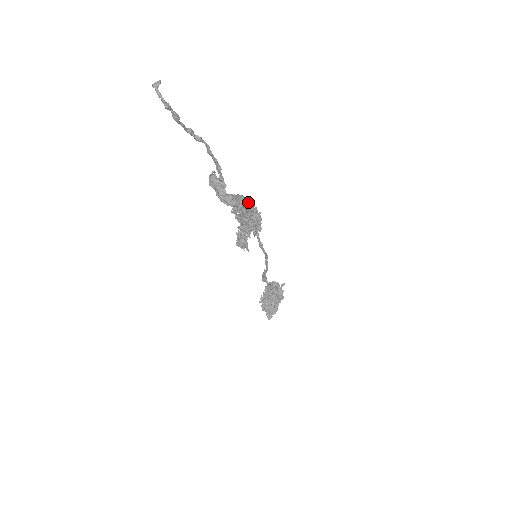
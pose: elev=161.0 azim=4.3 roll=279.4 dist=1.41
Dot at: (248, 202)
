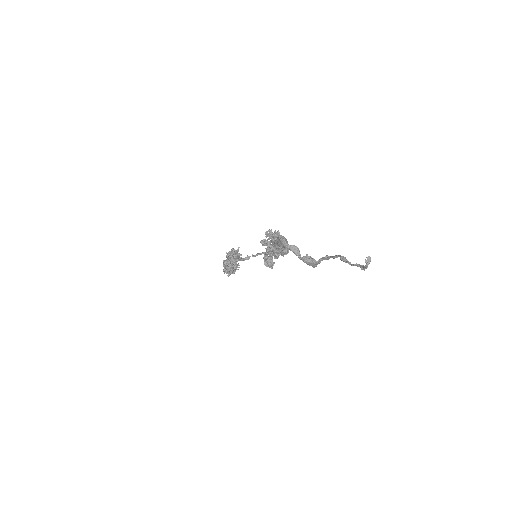
Dot at: (279, 235)
